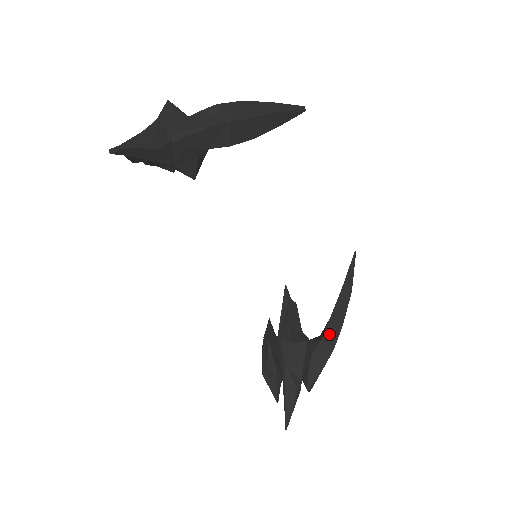
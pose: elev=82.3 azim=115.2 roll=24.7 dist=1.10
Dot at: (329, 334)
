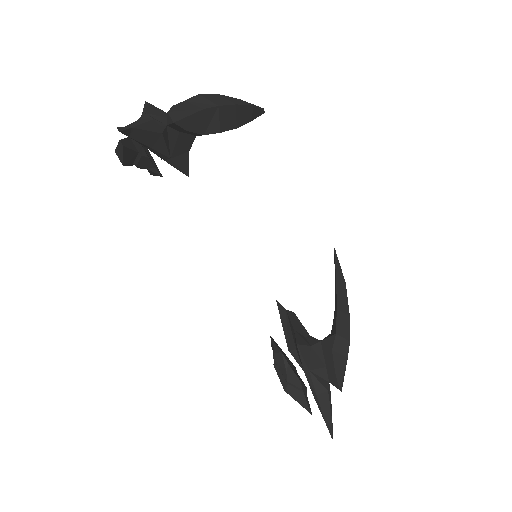
Dot at: (341, 327)
